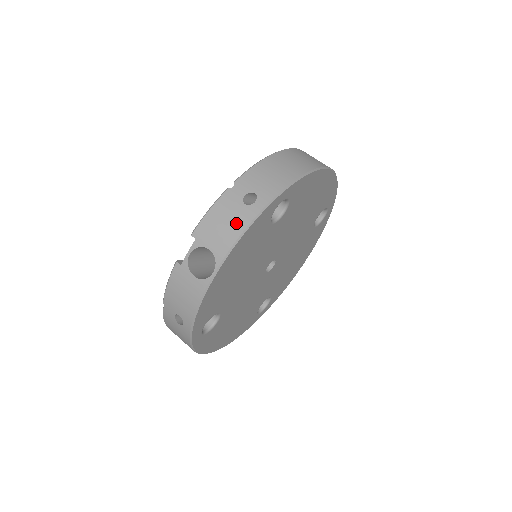
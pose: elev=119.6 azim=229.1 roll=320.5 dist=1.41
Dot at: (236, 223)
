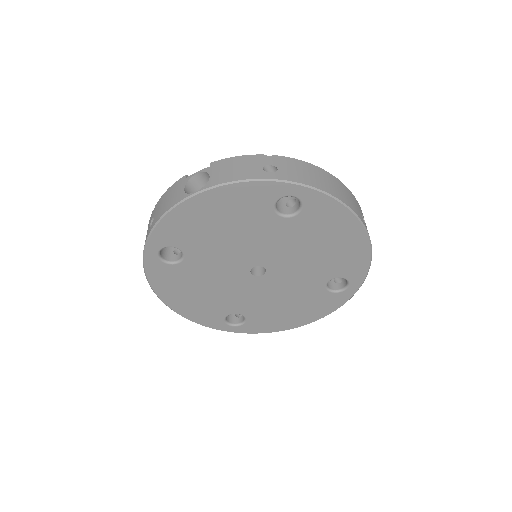
Dot at: (243, 173)
